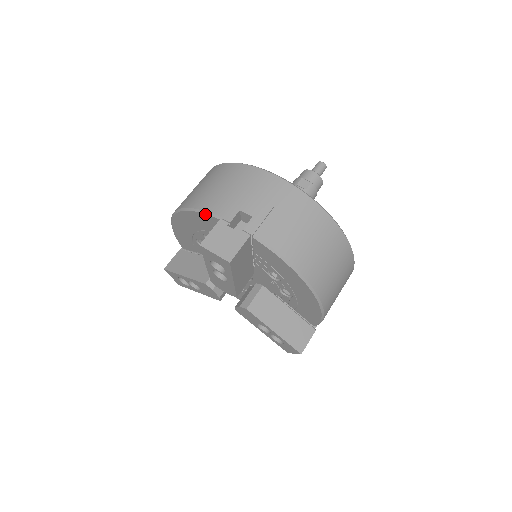
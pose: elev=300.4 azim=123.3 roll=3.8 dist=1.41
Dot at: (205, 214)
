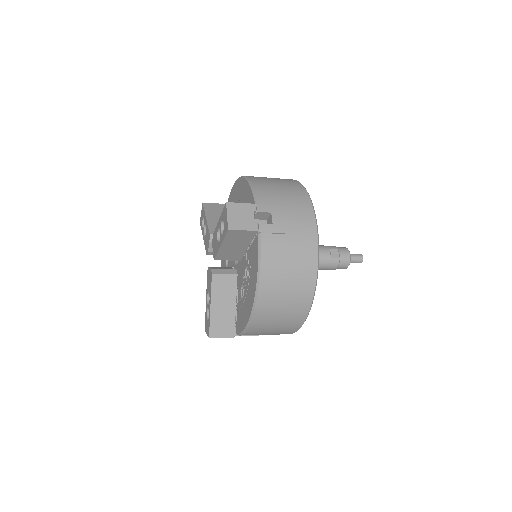
Dot at: (252, 193)
